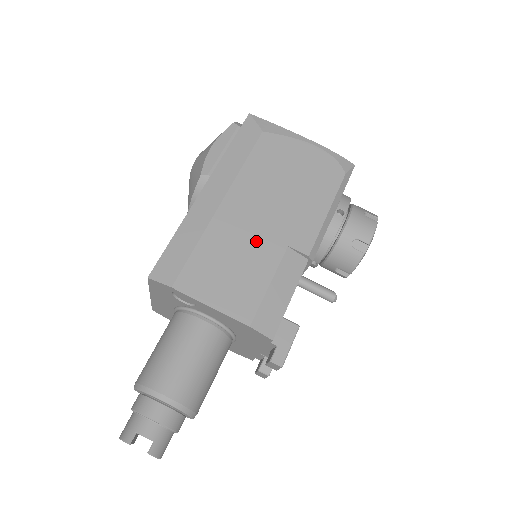
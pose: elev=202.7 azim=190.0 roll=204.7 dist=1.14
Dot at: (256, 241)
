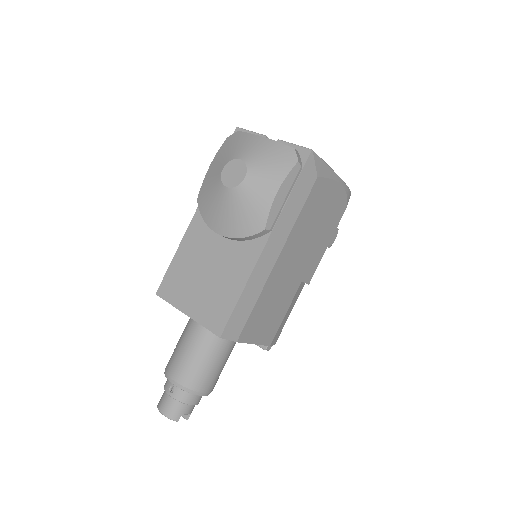
Dot at: (288, 285)
